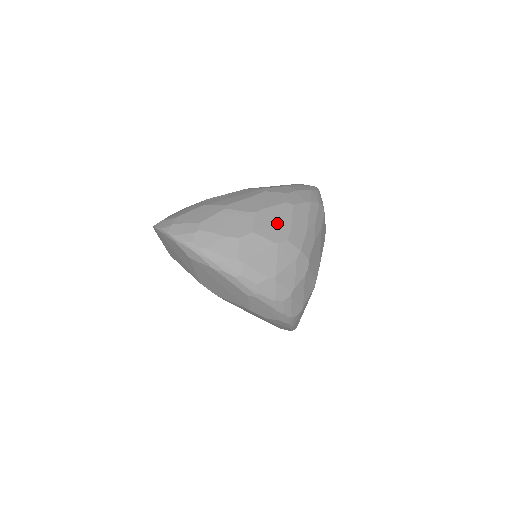
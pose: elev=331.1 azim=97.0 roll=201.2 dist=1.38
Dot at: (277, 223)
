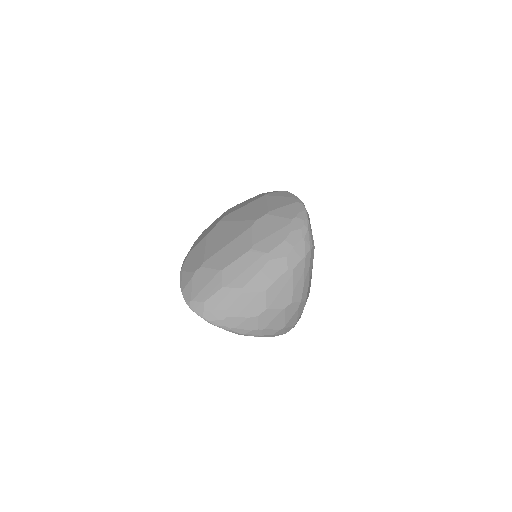
Dot at: (283, 292)
